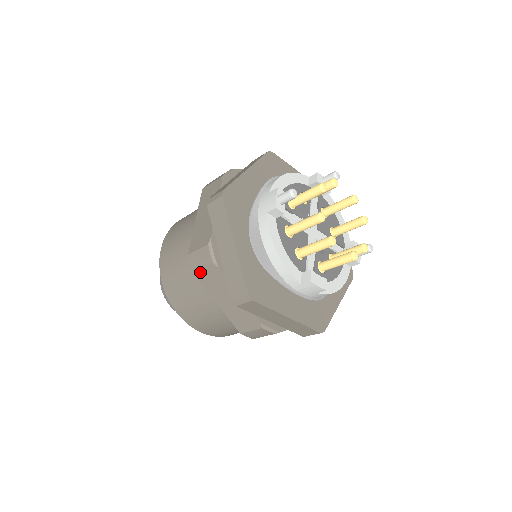
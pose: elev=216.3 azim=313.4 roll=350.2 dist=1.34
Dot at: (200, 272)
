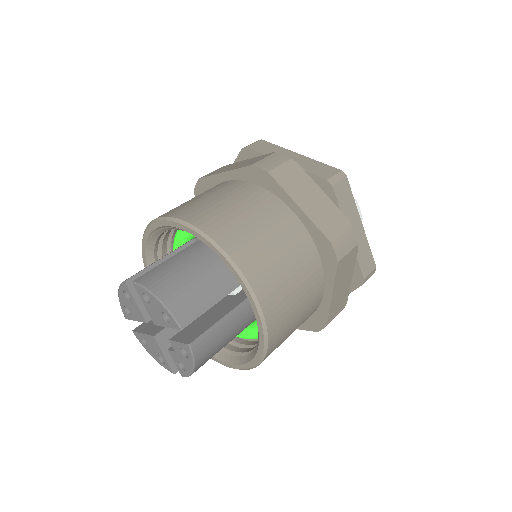
Dot at: (277, 170)
